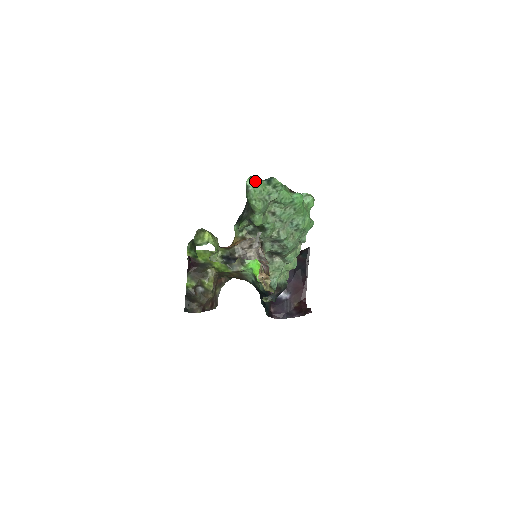
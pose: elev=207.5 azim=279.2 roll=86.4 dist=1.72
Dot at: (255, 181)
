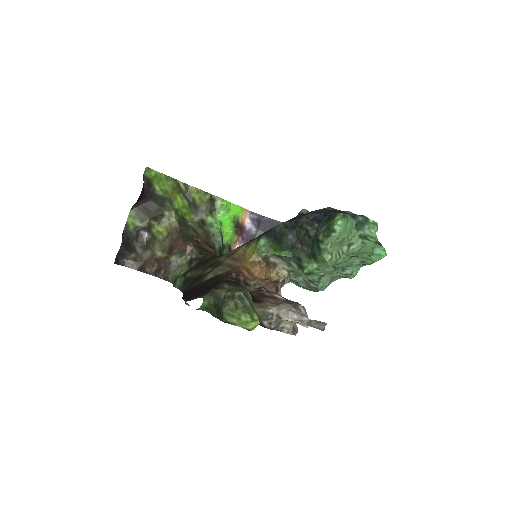
Dot at: (345, 223)
